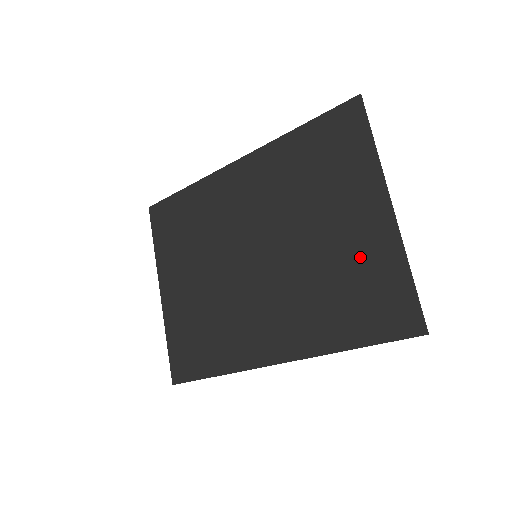
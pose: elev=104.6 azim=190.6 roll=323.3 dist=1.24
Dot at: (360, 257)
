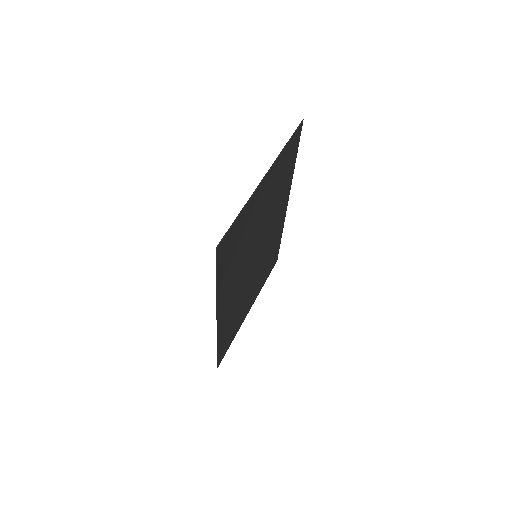
Dot at: (249, 220)
